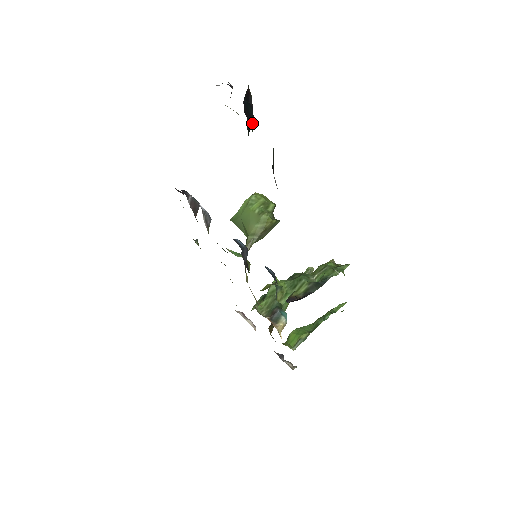
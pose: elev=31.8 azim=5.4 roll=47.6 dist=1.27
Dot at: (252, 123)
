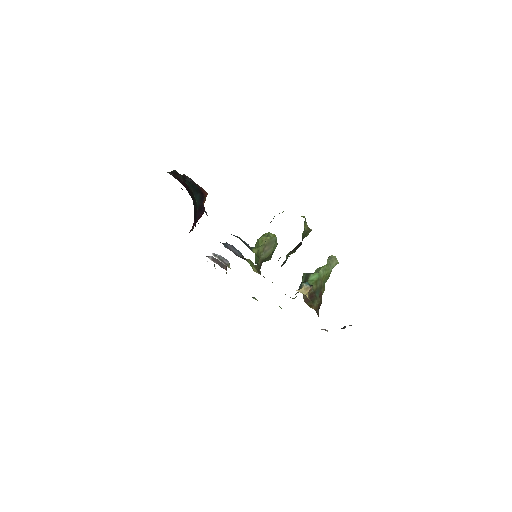
Dot at: (186, 182)
